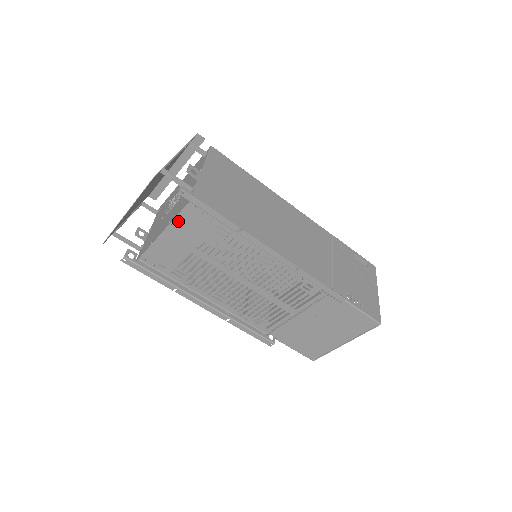
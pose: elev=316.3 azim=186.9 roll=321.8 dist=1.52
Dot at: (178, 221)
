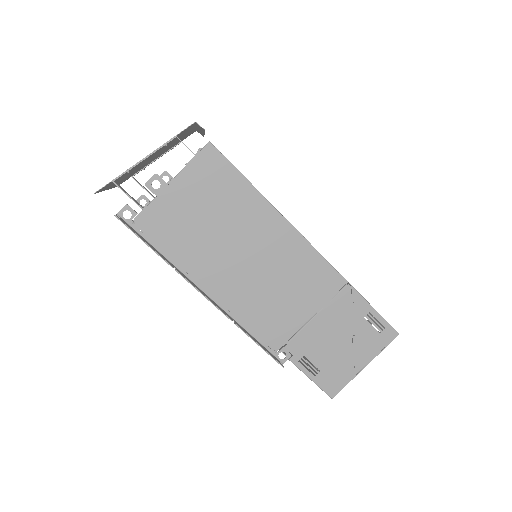
Dot at: occluded
